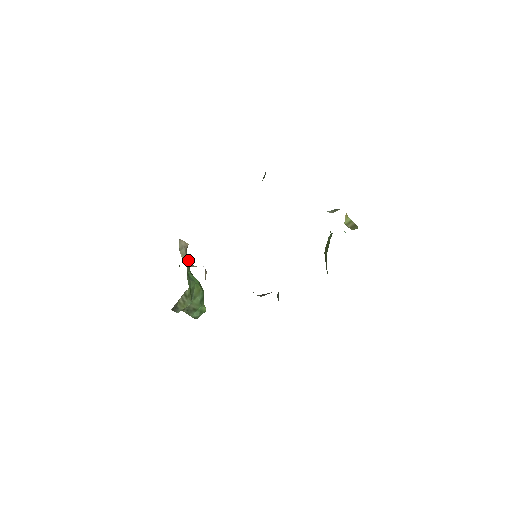
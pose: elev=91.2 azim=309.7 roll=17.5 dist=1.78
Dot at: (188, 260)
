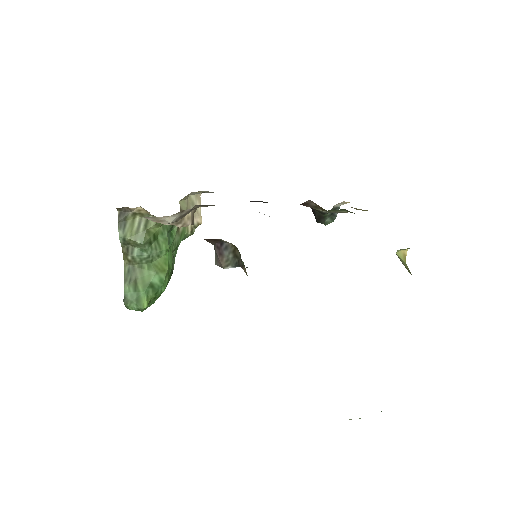
Dot at: occluded
